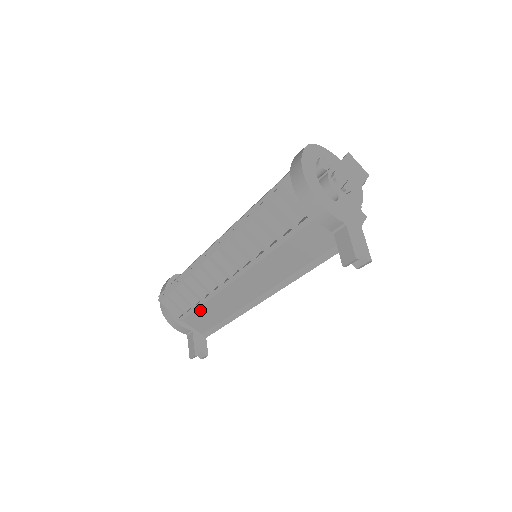
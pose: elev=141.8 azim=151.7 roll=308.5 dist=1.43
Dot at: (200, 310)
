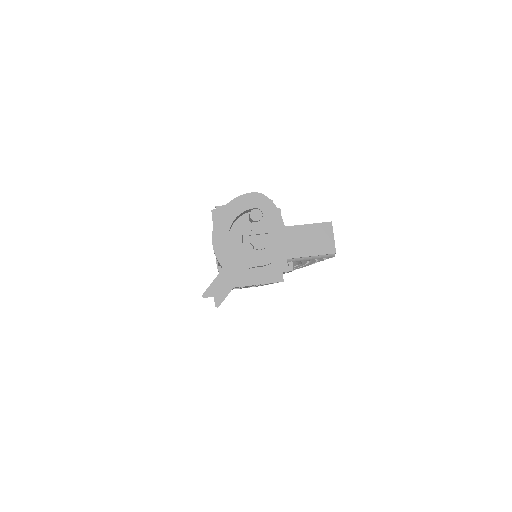
Dot at: occluded
